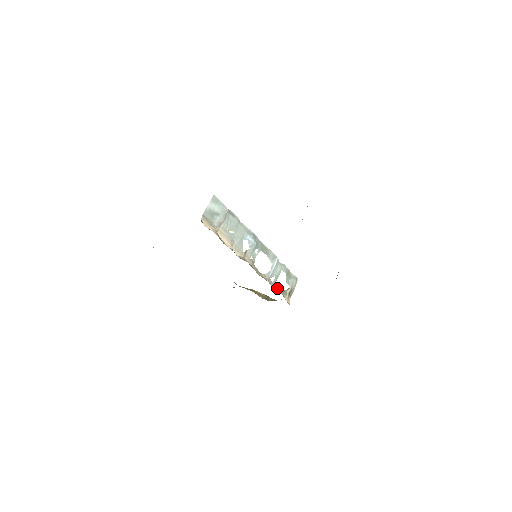
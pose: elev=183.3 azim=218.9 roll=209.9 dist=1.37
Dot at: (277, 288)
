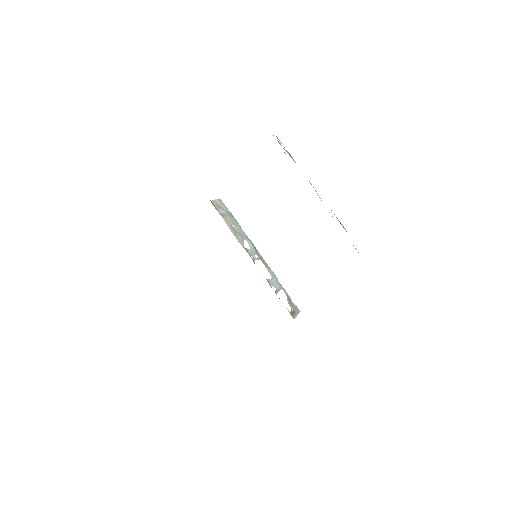
Dot at: (279, 298)
